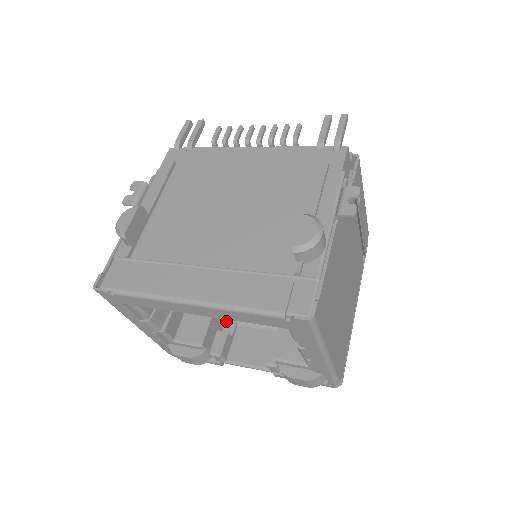
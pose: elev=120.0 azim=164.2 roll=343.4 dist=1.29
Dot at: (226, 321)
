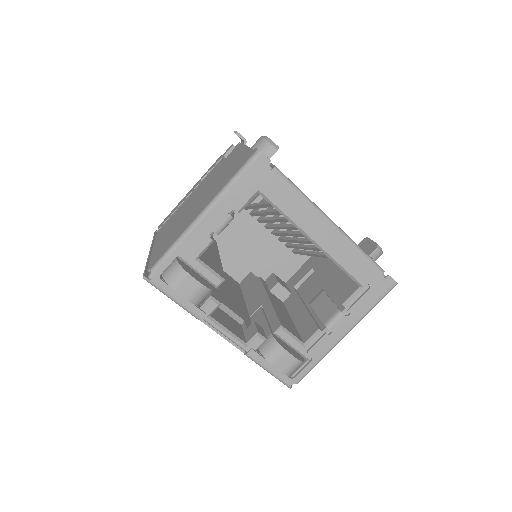
Dot at: occluded
